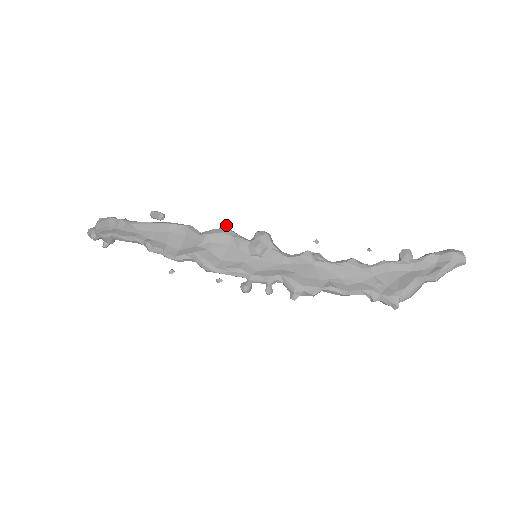
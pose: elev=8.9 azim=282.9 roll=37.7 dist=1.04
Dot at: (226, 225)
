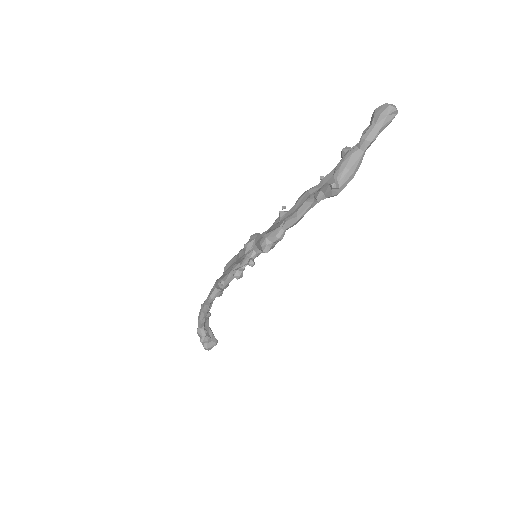
Dot at: occluded
